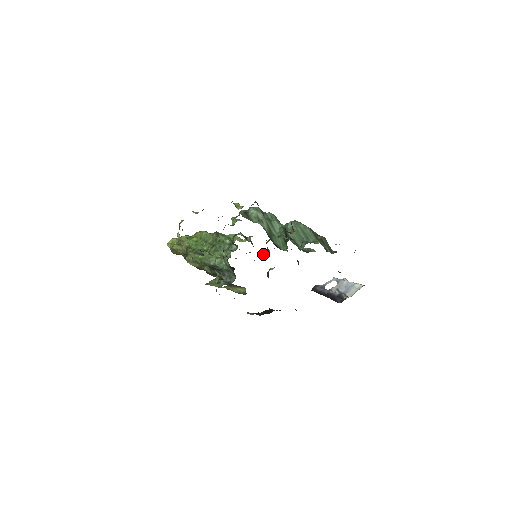
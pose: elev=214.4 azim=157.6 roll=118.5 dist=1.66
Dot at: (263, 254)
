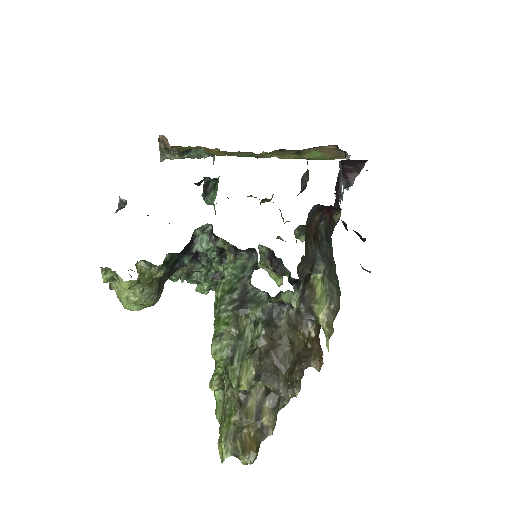
Dot at: occluded
